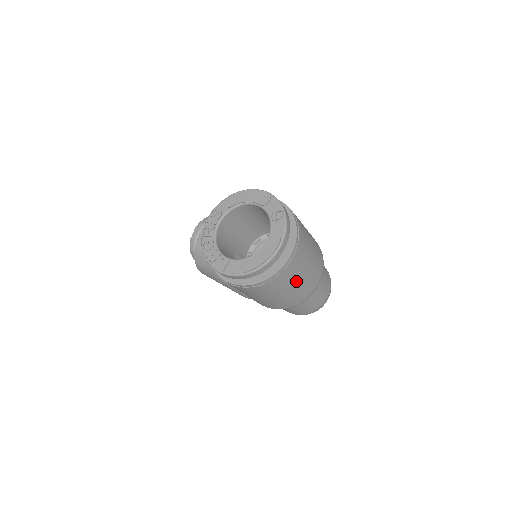
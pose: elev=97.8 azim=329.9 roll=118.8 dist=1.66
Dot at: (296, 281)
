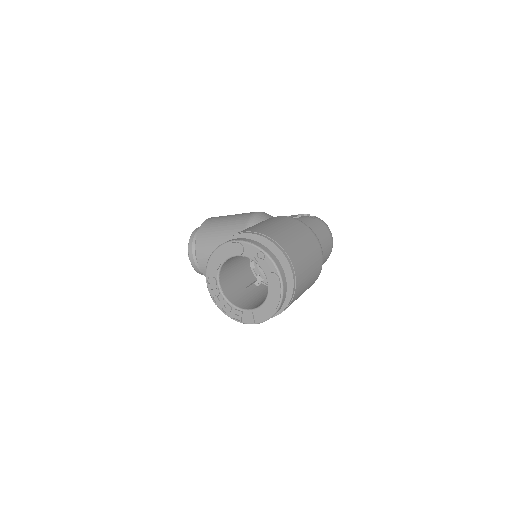
Dot at: (308, 276)
